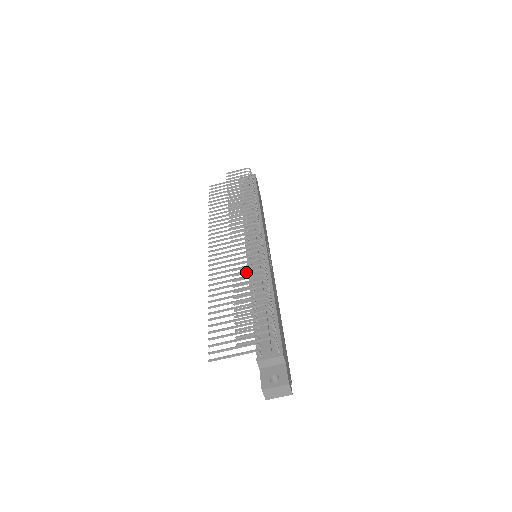
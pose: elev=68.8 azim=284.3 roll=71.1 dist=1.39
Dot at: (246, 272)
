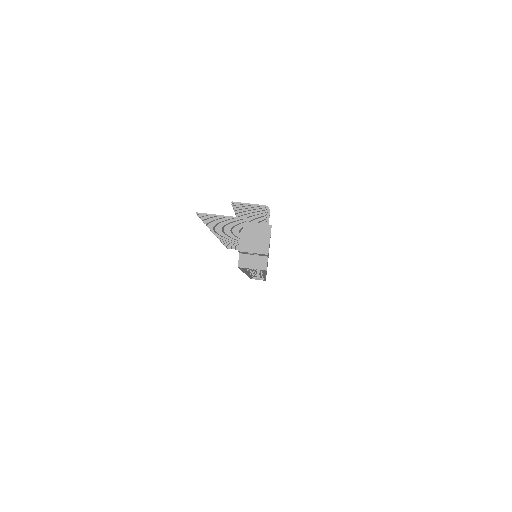
Dot at: occluded
